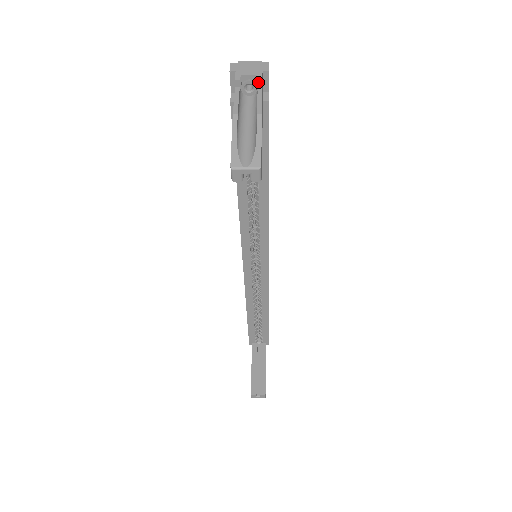
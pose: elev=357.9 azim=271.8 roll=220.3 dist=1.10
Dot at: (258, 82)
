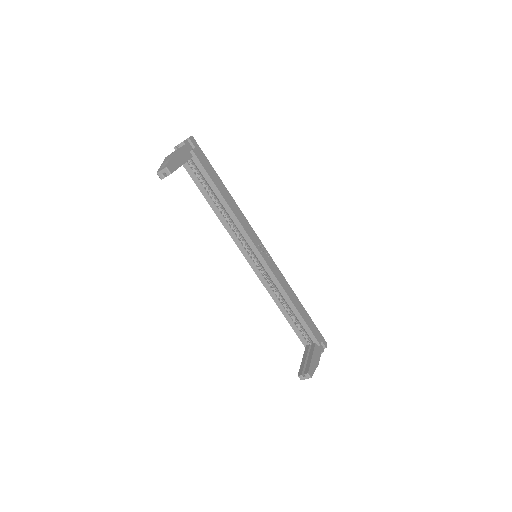
Dot at: (182, 143)
